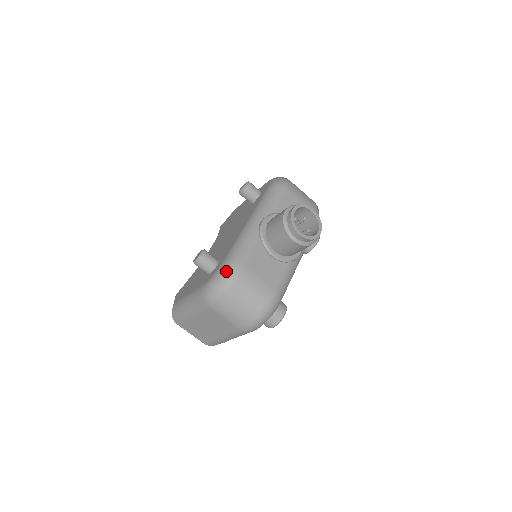
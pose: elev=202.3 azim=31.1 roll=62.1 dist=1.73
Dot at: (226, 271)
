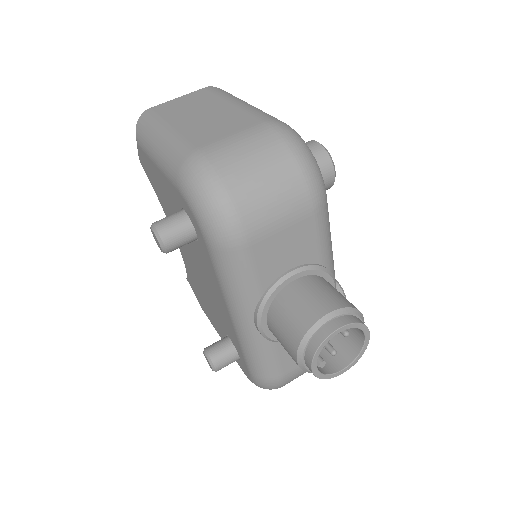
Dot at: (265, 387)
